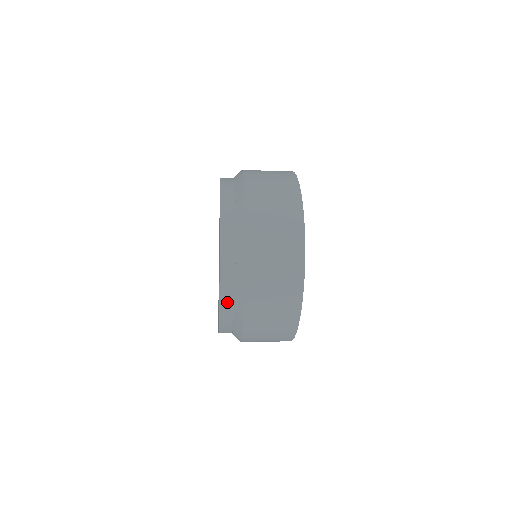
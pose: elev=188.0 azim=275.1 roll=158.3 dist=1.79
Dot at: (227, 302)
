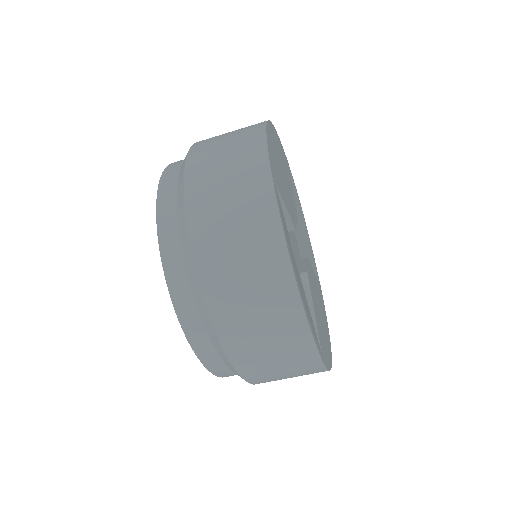
Dot at: (173, 169)
